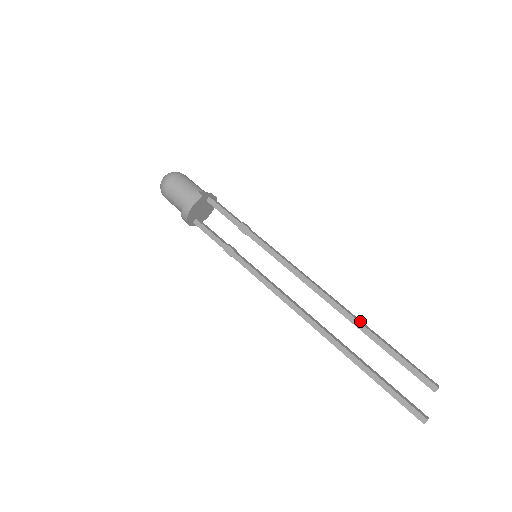
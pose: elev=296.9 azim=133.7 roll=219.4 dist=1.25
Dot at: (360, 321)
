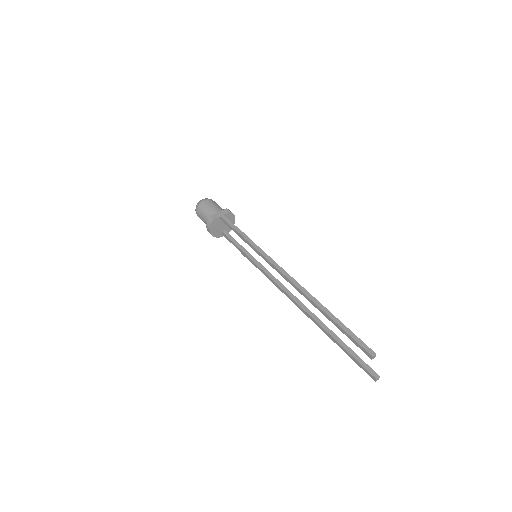
Dot at: (318, 304)
